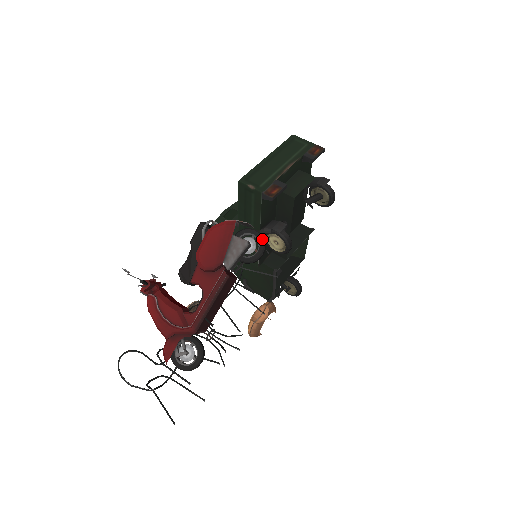
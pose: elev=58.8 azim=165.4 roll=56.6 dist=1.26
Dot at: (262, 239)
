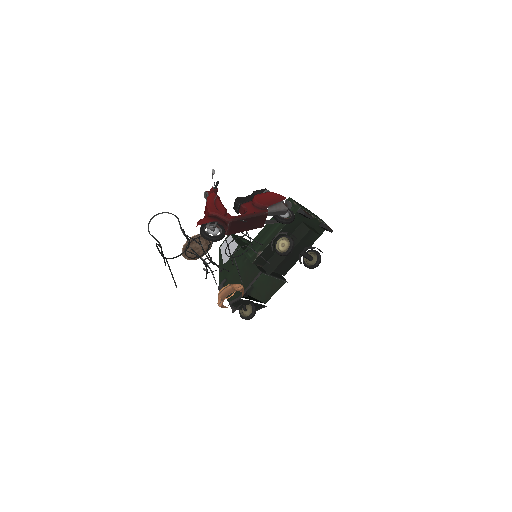
Dot at: (294, 216)
